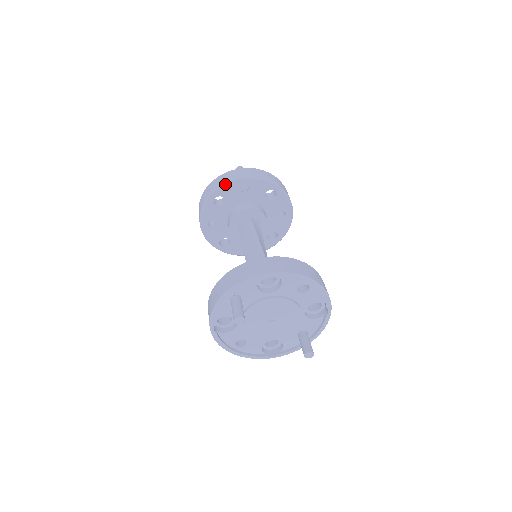
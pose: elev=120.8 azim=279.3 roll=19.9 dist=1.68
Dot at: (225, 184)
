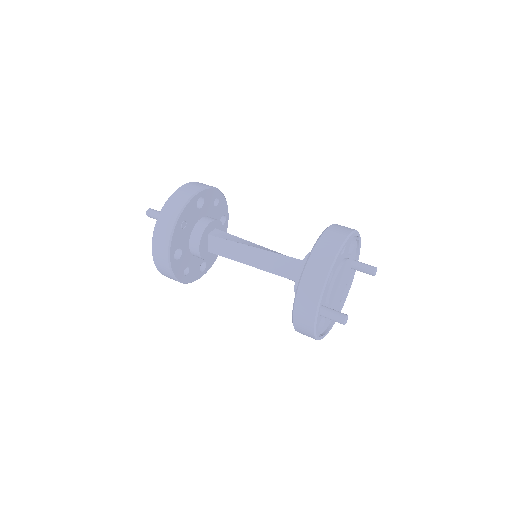
Dot at: (171, 241)
